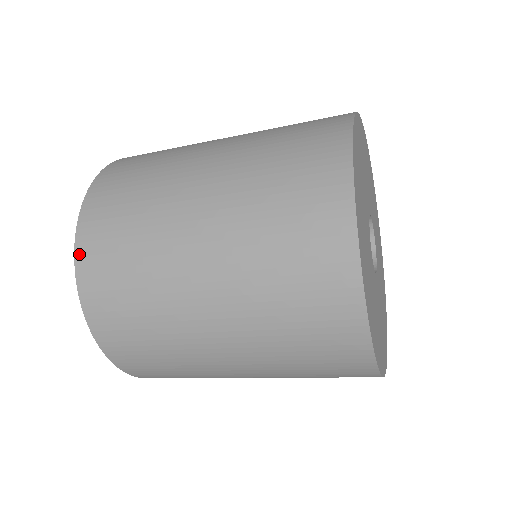
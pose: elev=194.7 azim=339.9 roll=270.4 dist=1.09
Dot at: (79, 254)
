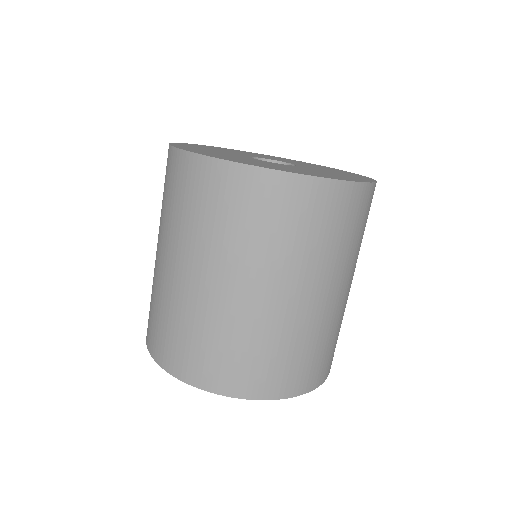
Dot at: occluded
